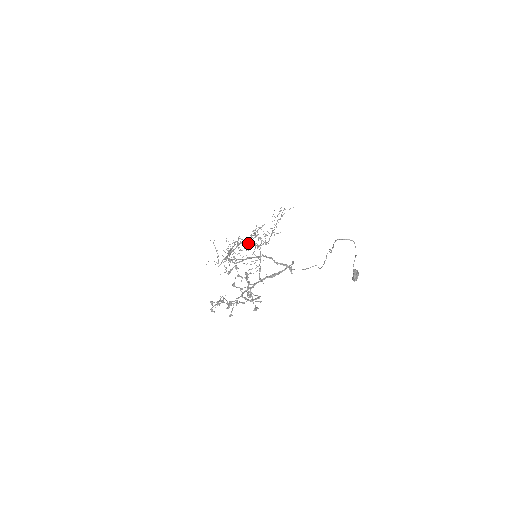
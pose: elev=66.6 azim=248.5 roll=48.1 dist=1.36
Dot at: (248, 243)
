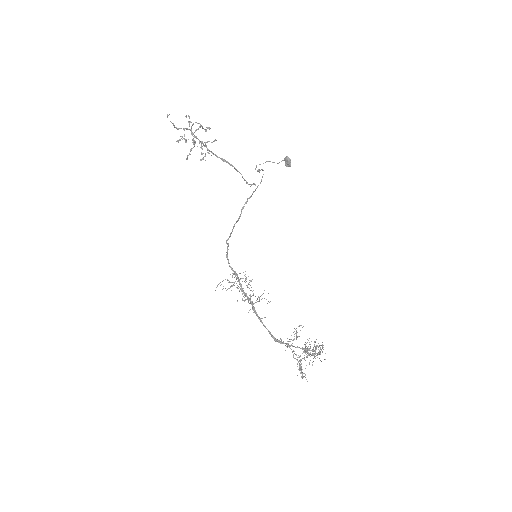
Dot at: occluded
